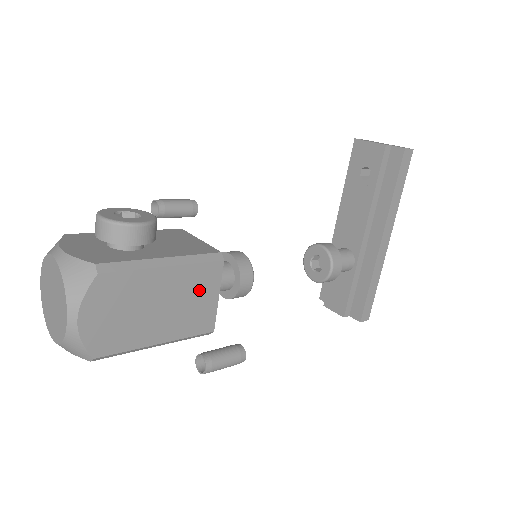
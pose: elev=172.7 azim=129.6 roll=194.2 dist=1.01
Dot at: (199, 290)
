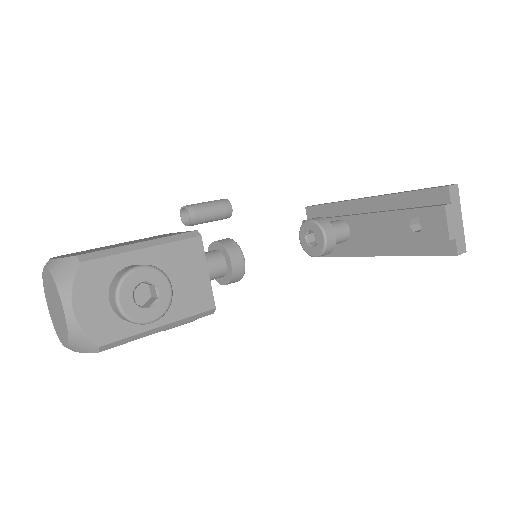
Dot at: occluded
